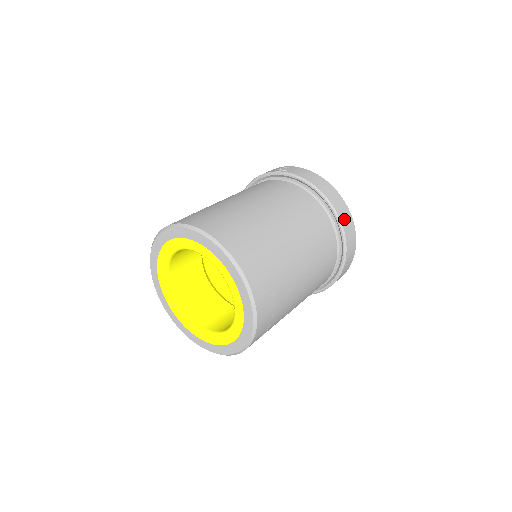
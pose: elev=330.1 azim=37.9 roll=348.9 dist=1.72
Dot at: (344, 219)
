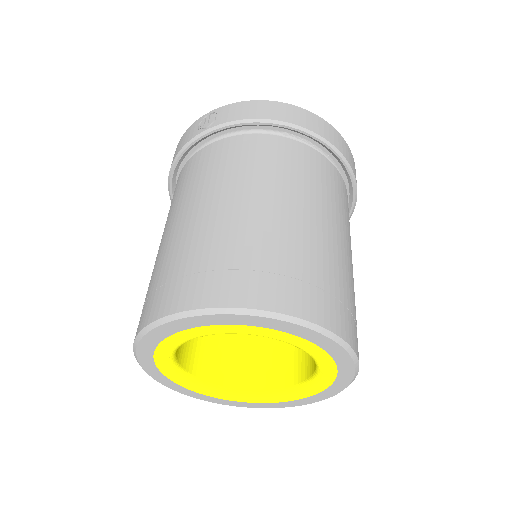
Dot at: (329, 136)
